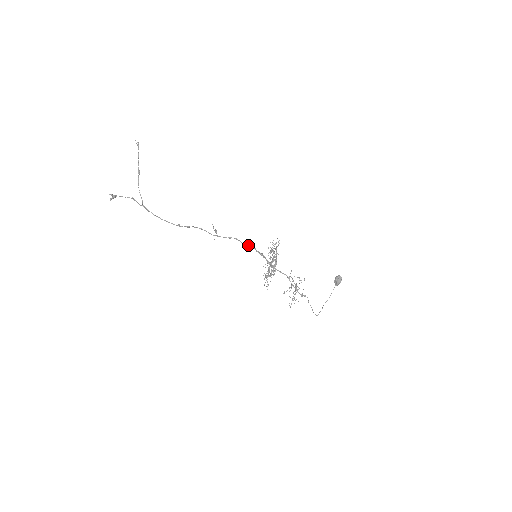
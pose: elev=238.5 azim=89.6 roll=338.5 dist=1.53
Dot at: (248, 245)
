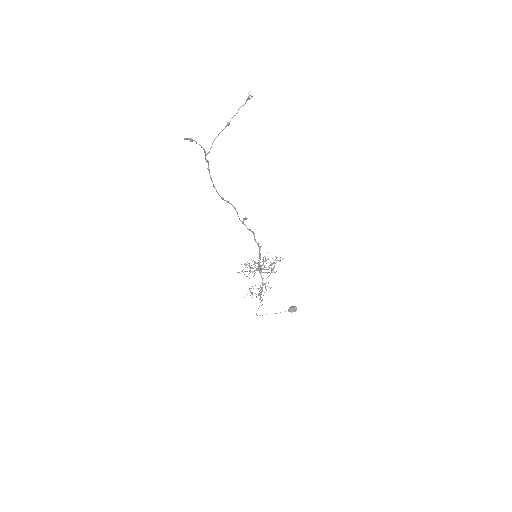
Dot at: (258, 244)
